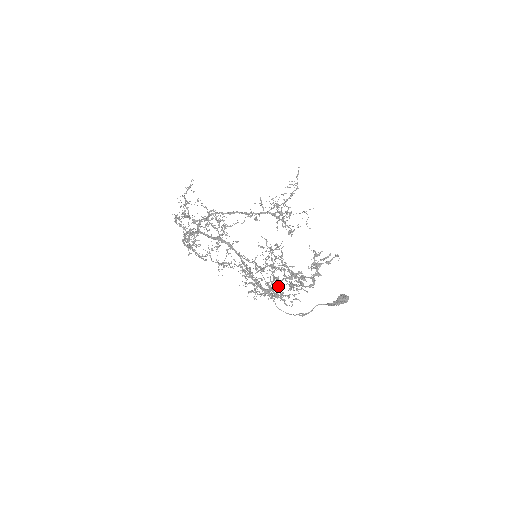
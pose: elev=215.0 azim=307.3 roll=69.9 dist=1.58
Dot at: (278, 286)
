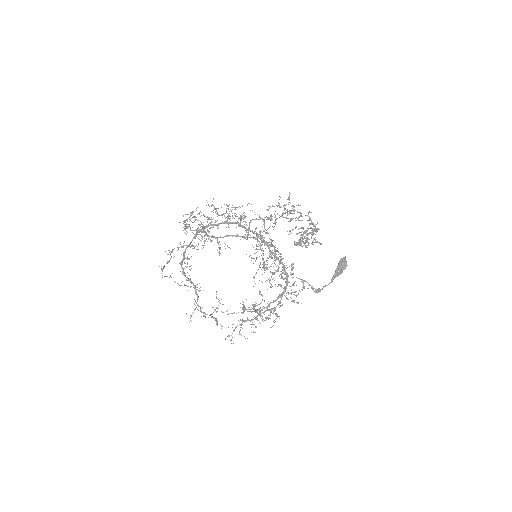
Dot at: occluded
